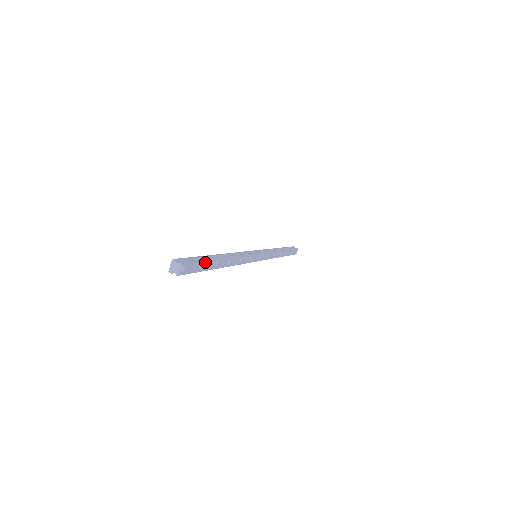
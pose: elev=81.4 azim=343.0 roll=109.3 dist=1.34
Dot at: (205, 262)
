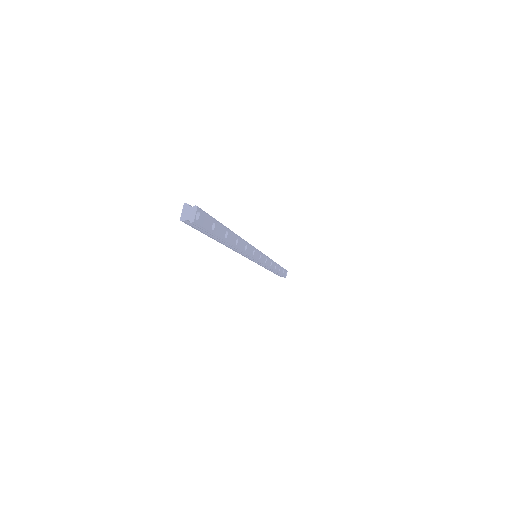
Dot at: (217, 224)
